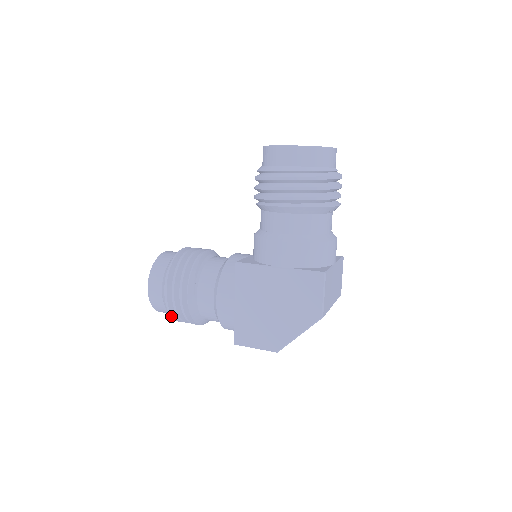
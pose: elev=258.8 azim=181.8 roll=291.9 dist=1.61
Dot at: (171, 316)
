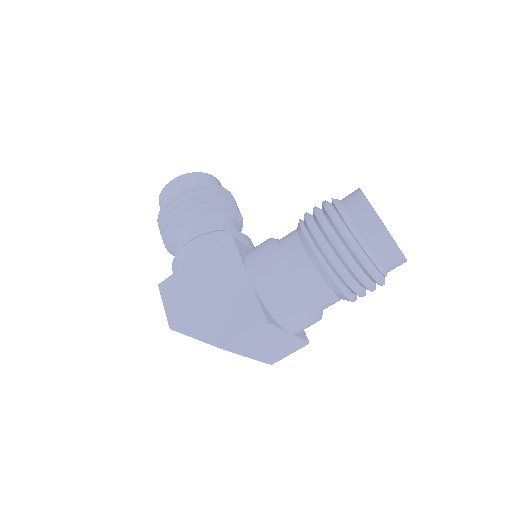
Dot at: (158, 217)
